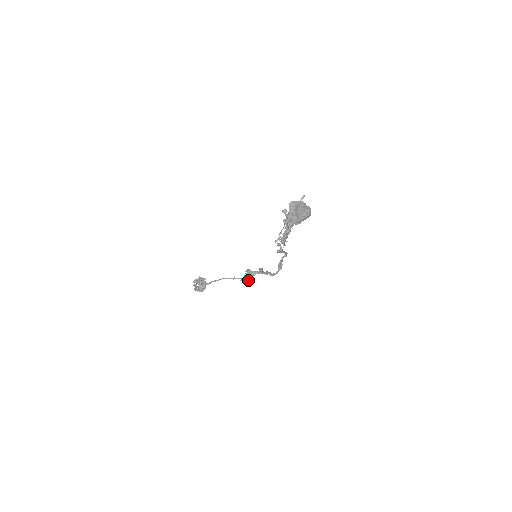
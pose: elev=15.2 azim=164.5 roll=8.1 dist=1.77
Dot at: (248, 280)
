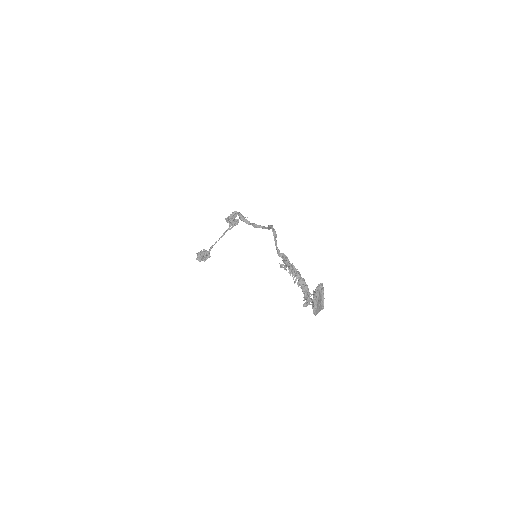
Dot at: occluded
